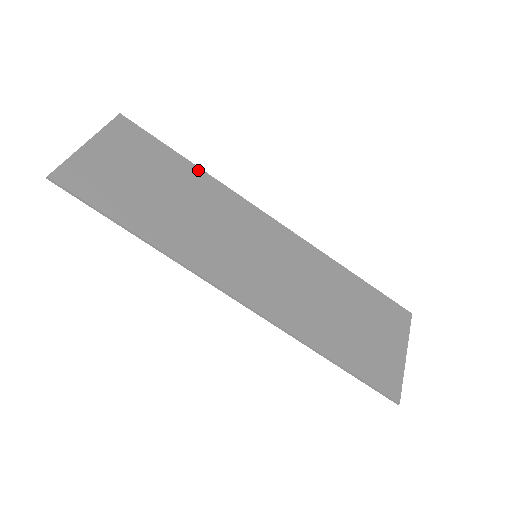
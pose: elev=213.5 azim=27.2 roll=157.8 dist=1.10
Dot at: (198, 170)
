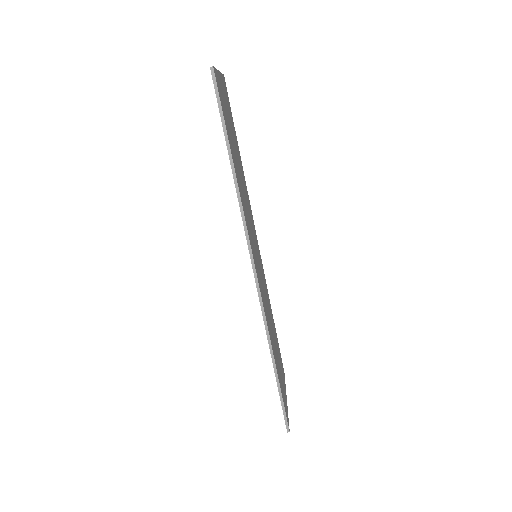
Dot at: occluded
